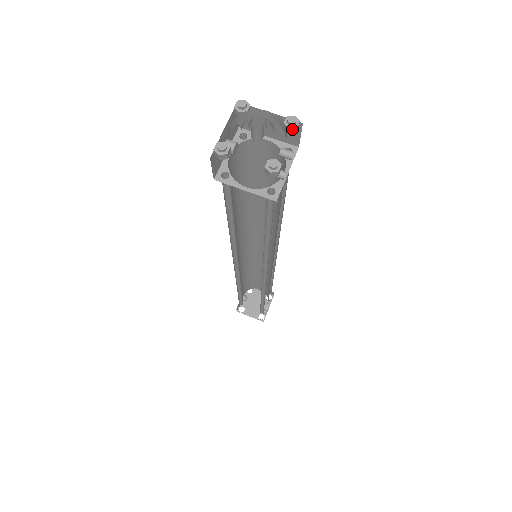
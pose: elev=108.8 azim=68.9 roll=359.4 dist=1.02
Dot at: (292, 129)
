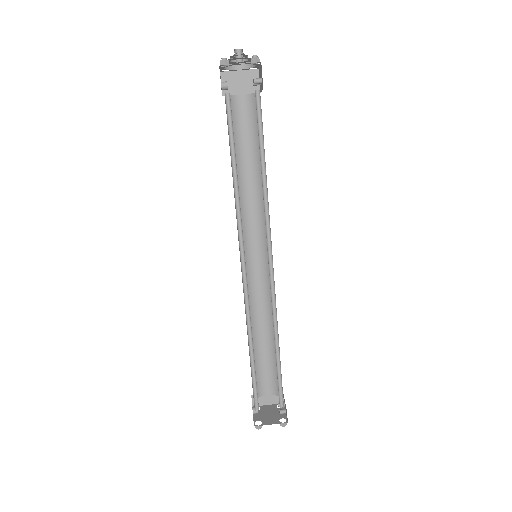
Dot at: occluded
